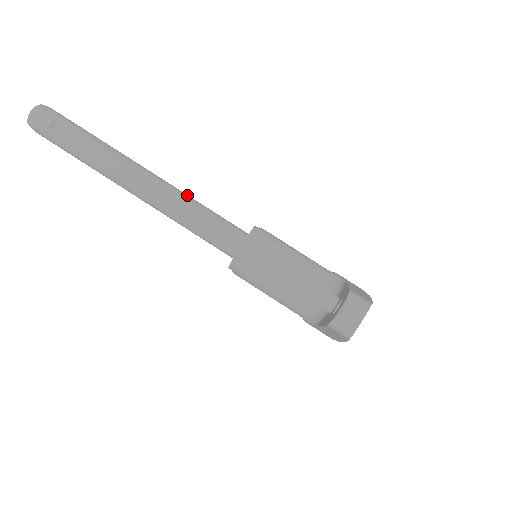
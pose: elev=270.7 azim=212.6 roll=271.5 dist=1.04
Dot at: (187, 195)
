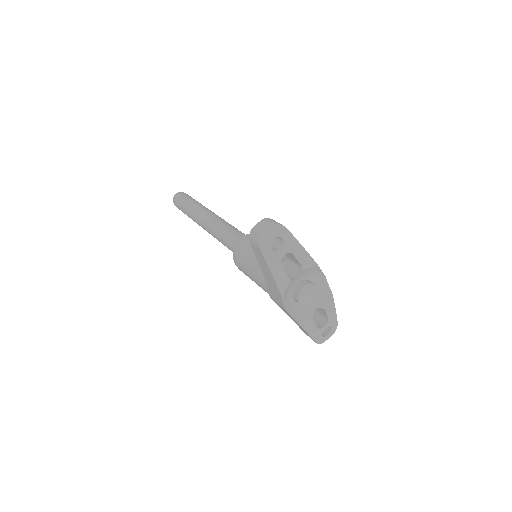
Dot at: occluded
